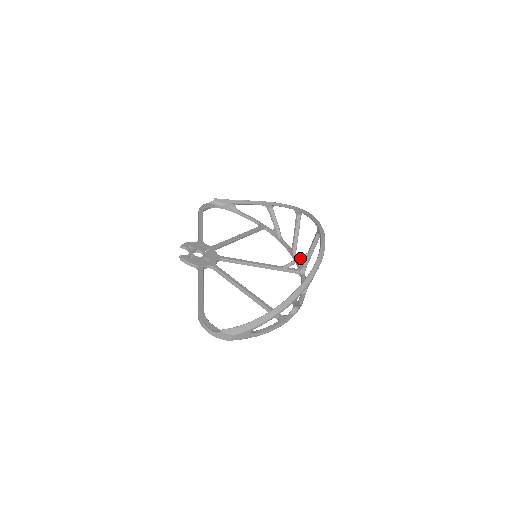
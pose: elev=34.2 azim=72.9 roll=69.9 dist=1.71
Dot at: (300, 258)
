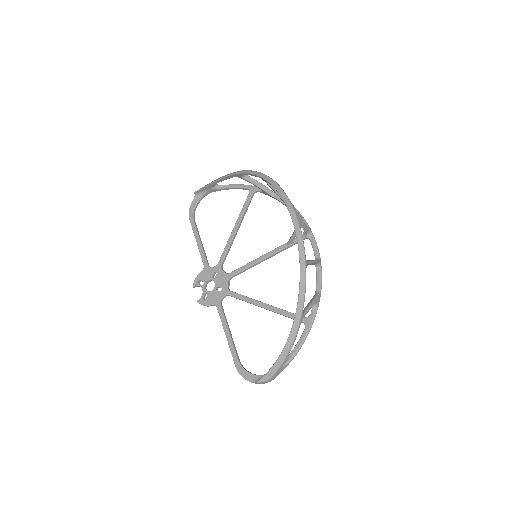
Dot at: occluded
